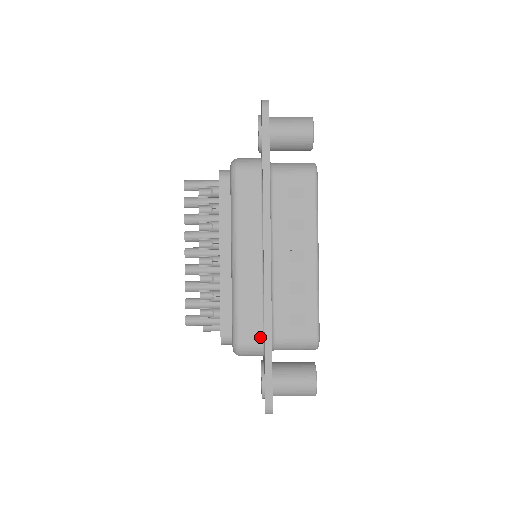
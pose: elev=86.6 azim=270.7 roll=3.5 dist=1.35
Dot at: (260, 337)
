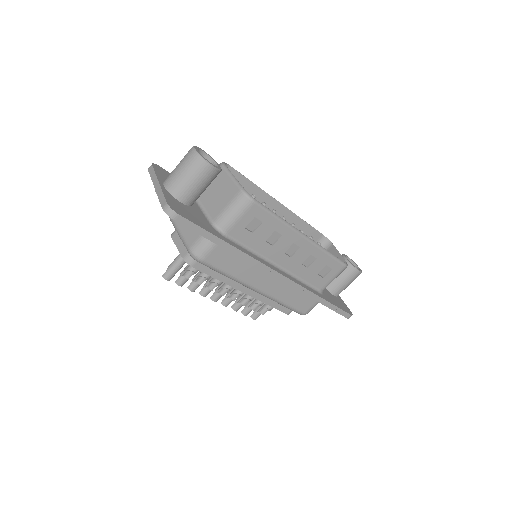
Dot at: (313, 301)
